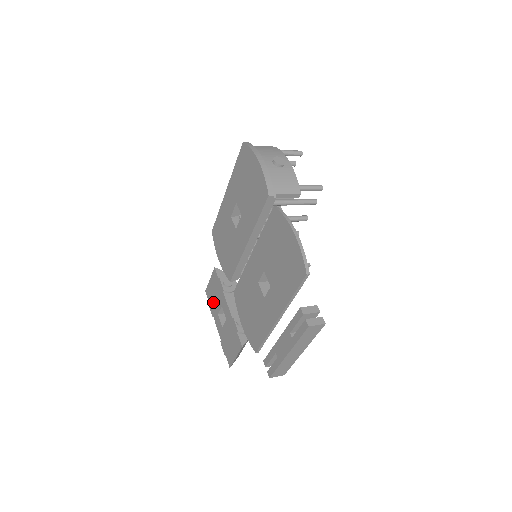
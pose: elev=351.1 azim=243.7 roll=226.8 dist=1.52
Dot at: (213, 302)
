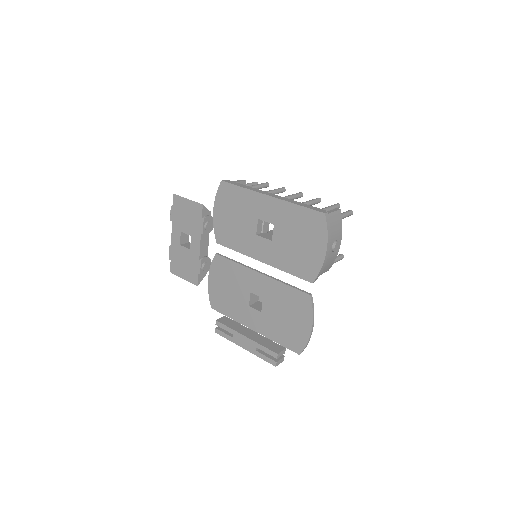
Dot at: (180, 217)
